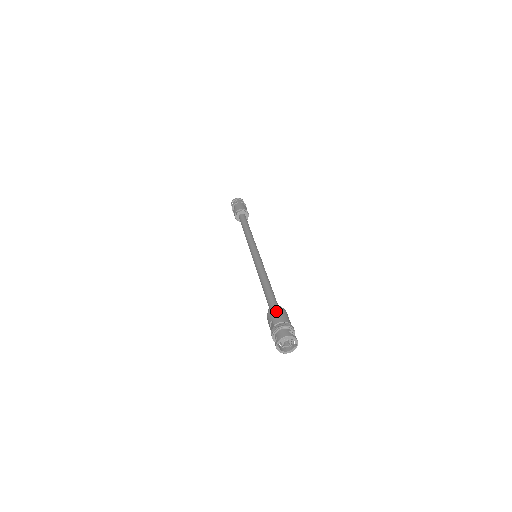
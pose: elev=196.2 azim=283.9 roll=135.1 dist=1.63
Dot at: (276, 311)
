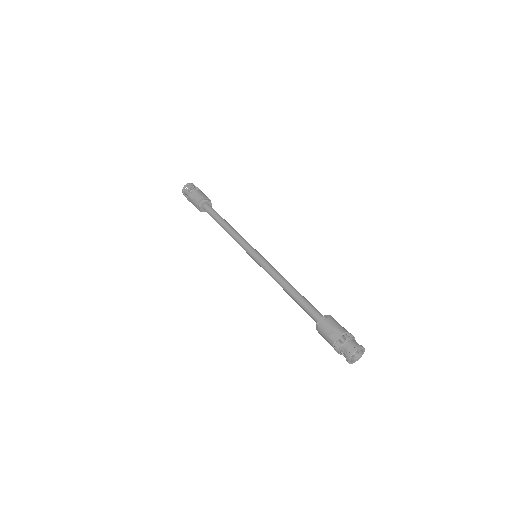
Dot at: (335, 320)
